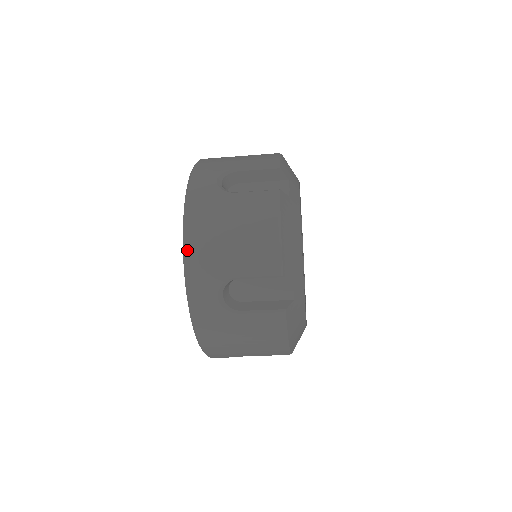
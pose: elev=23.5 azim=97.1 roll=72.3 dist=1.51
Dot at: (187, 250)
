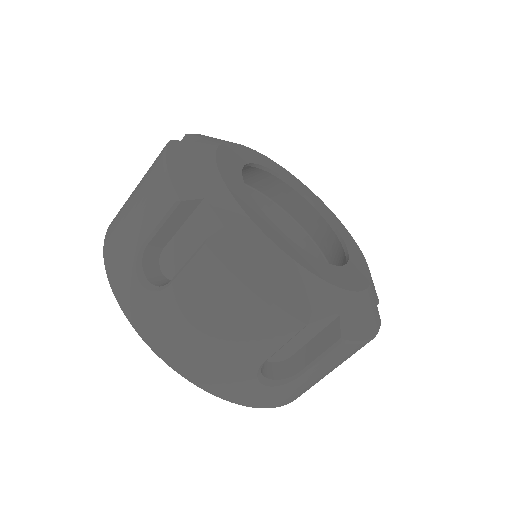
Dot at: (105, 257)
